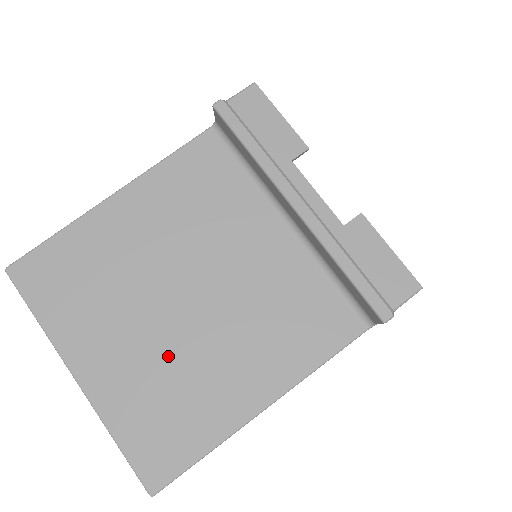
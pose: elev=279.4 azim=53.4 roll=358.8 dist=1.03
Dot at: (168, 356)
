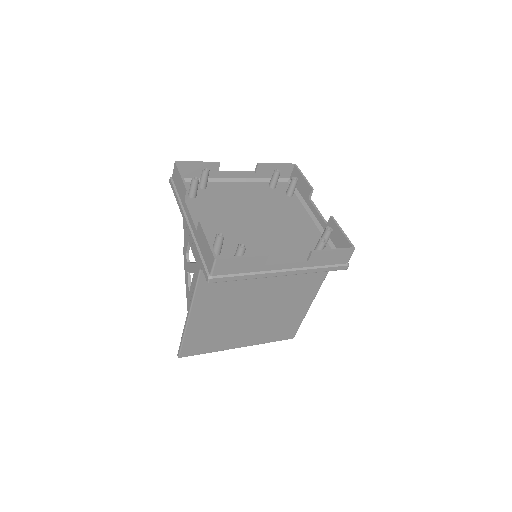
Dot at: (266, 321)
